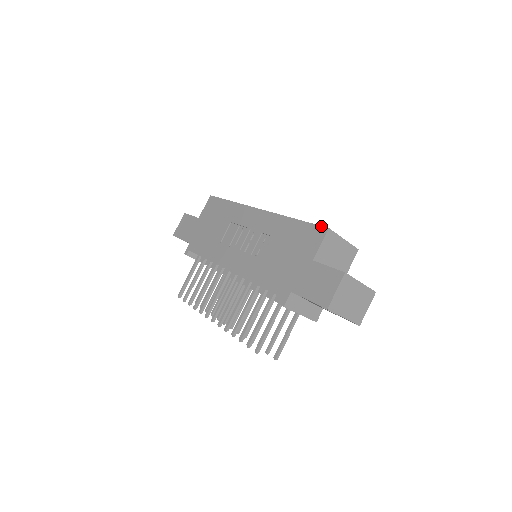
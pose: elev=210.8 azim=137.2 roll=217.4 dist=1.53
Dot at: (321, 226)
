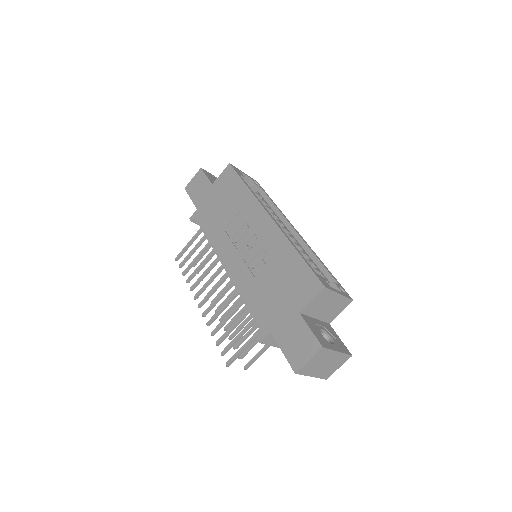
Dot at: (319, 280)
